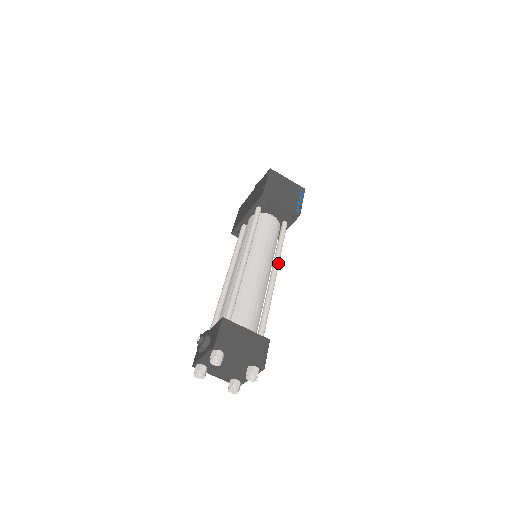
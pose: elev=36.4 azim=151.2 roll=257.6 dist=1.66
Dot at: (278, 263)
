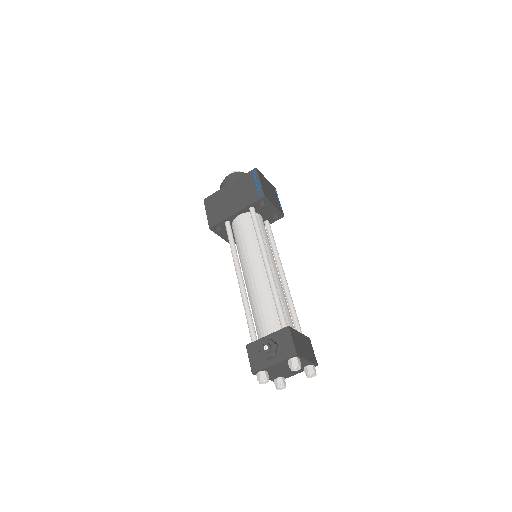
Dot at: (281, 264)
